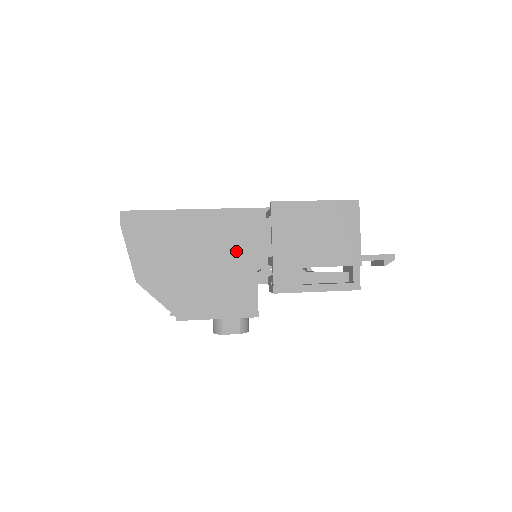
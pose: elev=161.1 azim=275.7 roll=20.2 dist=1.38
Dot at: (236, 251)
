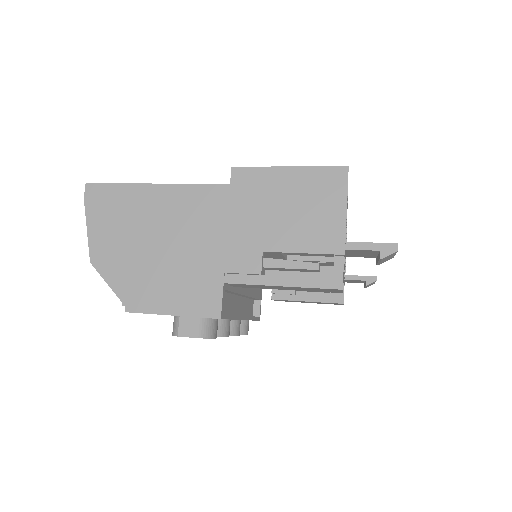
Dot at: (203, 235)
